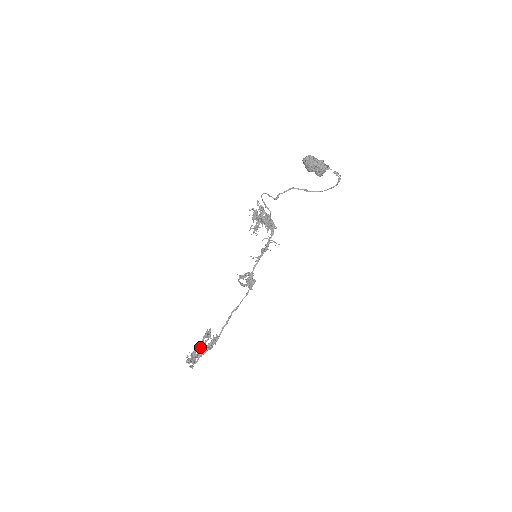
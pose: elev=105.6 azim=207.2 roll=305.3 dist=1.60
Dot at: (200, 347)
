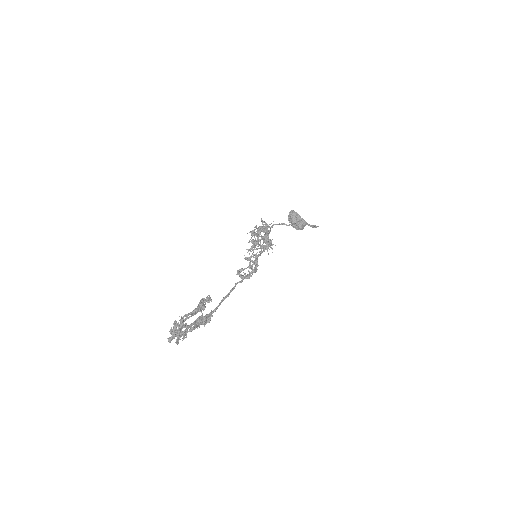
Dot at: occluded
